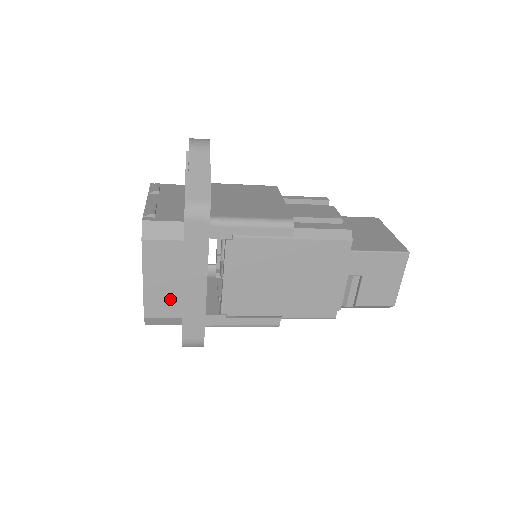
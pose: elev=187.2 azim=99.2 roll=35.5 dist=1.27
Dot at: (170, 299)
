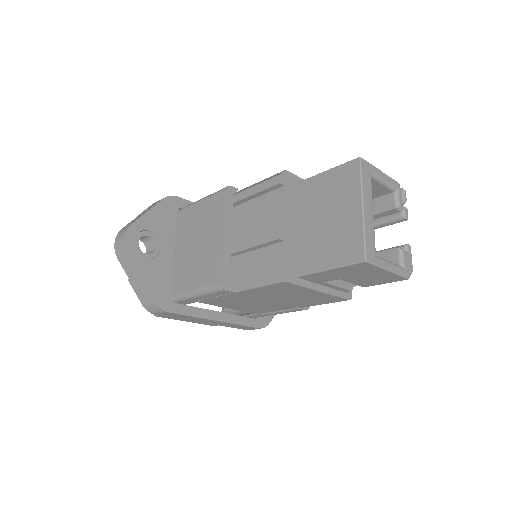
Dot at: occluded
